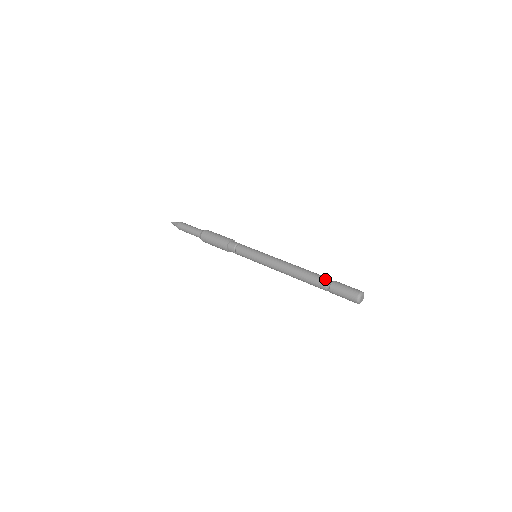
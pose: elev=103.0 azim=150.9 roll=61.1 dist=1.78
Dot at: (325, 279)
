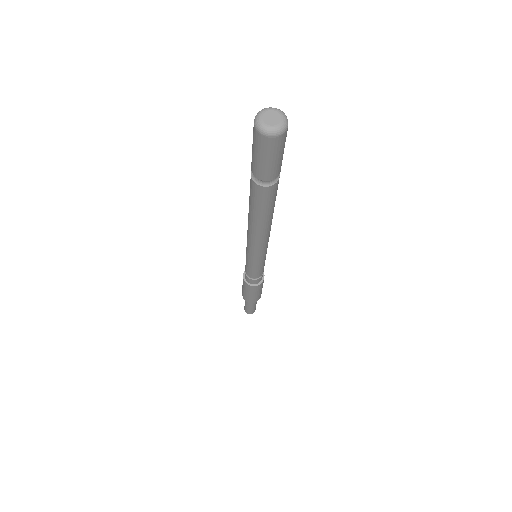
Dot at: occluded
